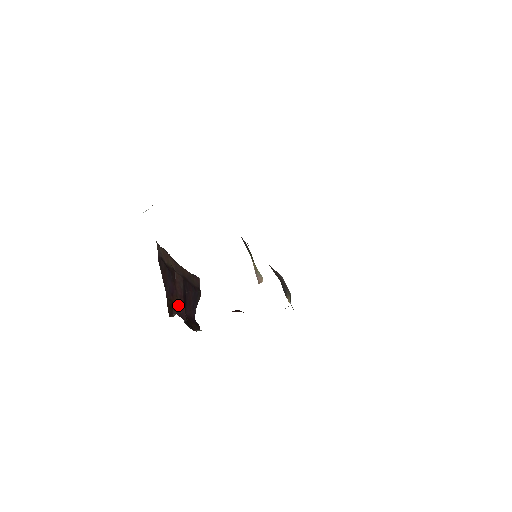
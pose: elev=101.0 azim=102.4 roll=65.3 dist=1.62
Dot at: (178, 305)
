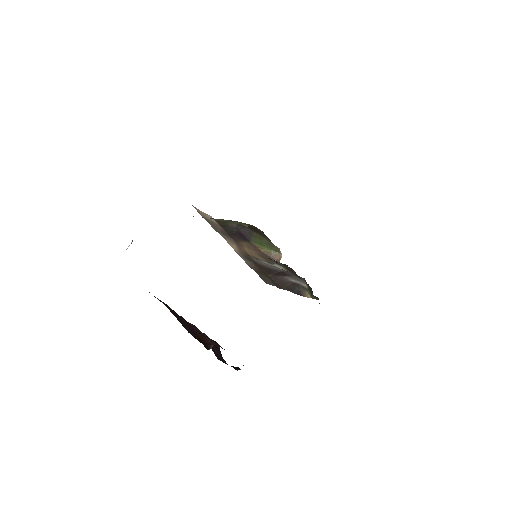
Dot at: (208, 341)
